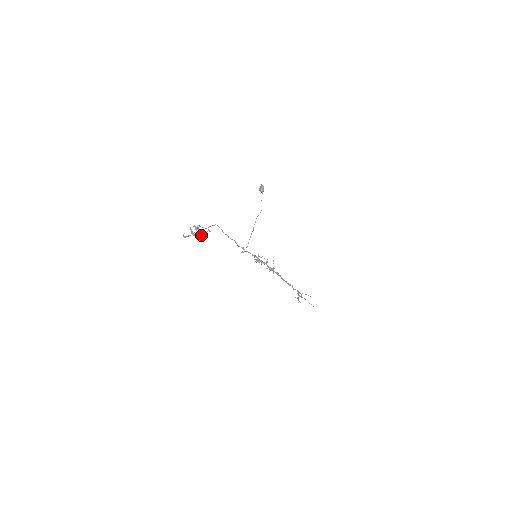
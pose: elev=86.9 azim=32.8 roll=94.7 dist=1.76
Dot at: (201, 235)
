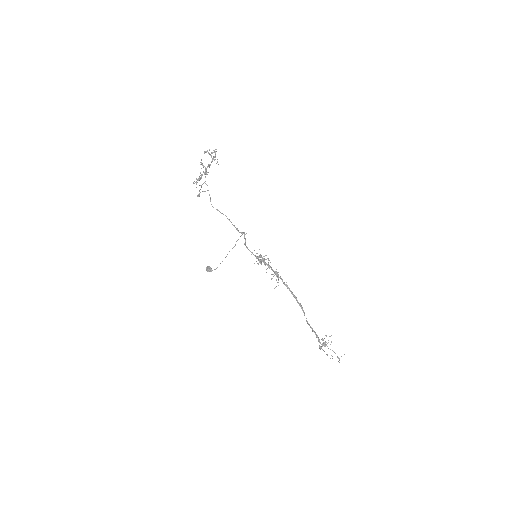
Dot at: (214, 156)
